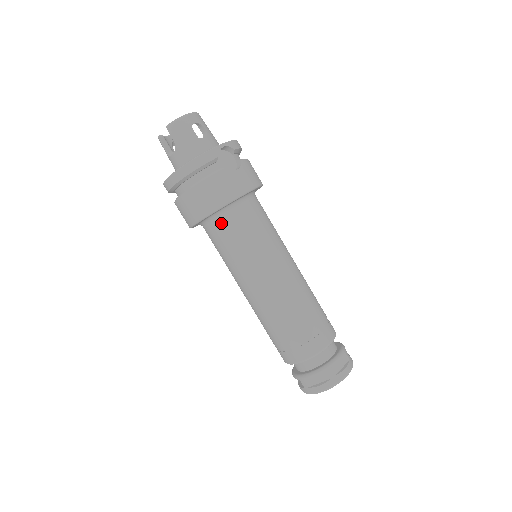
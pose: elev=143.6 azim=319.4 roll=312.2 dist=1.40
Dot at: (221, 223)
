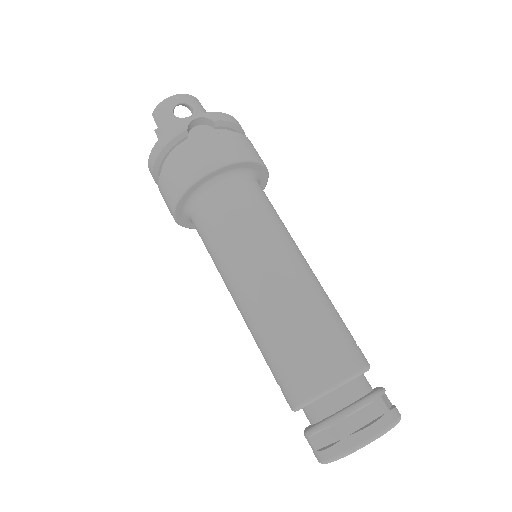
Dot at: (197, 211)
